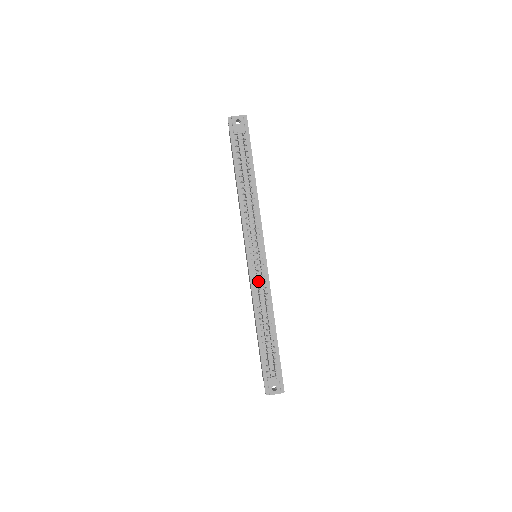
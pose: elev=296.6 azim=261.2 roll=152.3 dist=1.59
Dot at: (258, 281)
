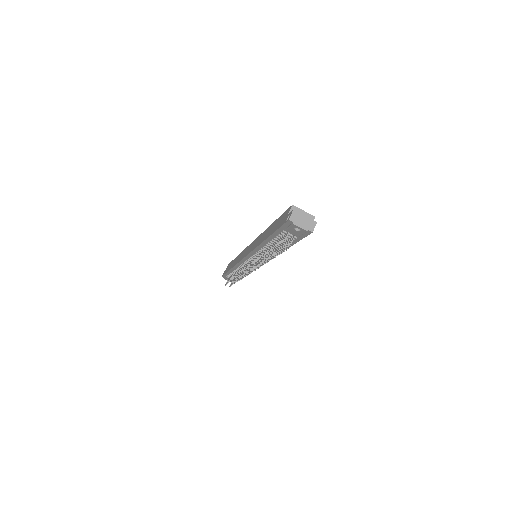
Dot at: occluded
